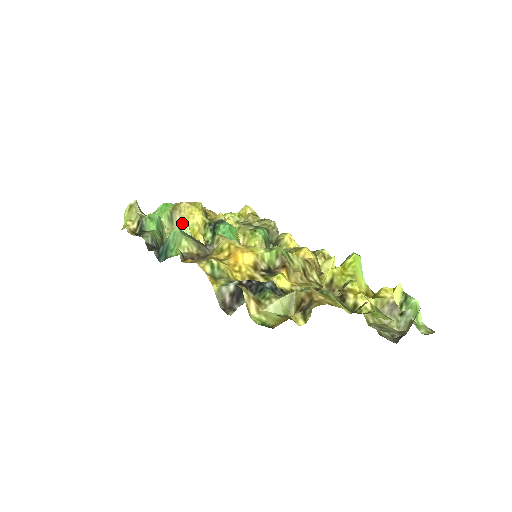
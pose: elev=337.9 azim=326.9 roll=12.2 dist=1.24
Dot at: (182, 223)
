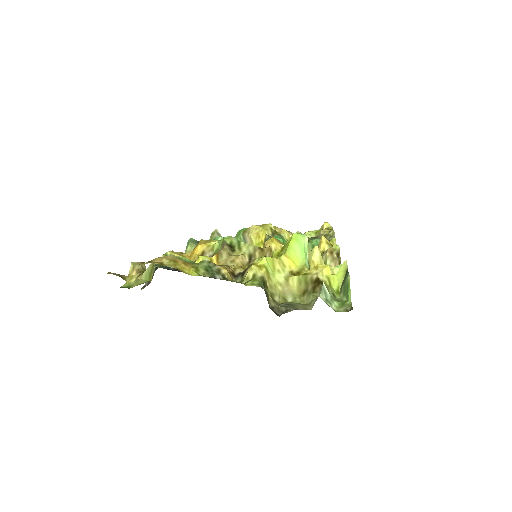
Dot at: (252, 243)
